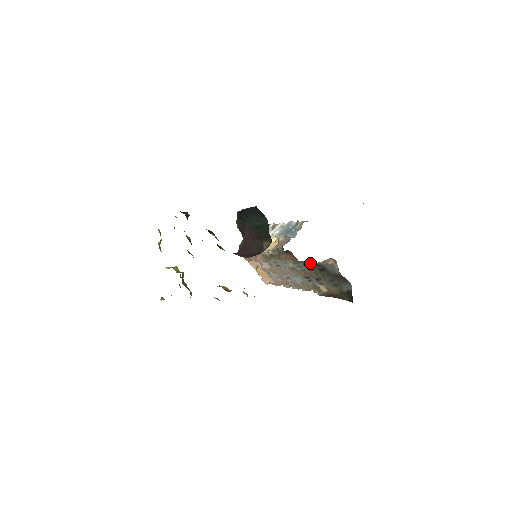
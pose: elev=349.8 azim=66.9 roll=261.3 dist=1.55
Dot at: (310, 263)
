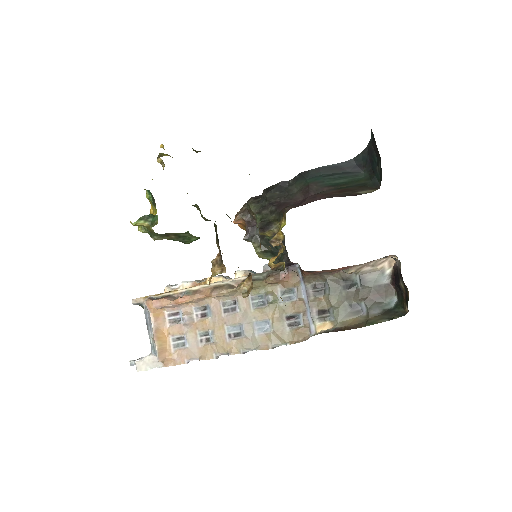
Dot at: (331, 279)
